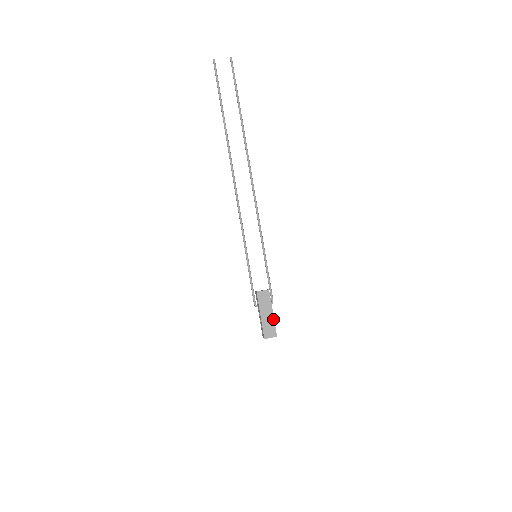
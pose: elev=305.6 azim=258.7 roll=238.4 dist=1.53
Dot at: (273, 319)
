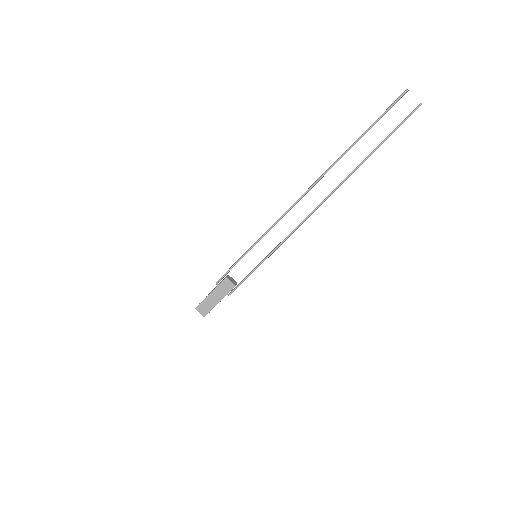
Dot at: (215, 305)
